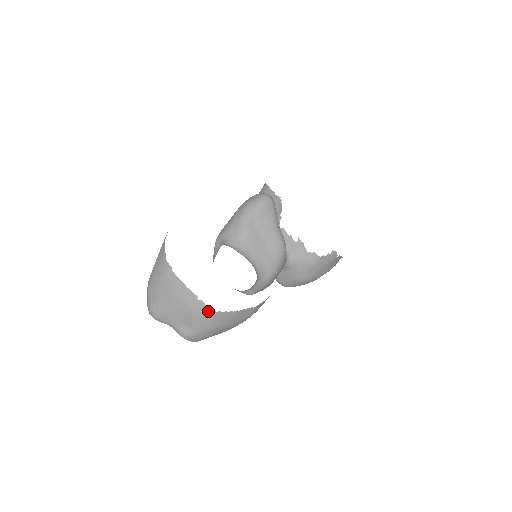
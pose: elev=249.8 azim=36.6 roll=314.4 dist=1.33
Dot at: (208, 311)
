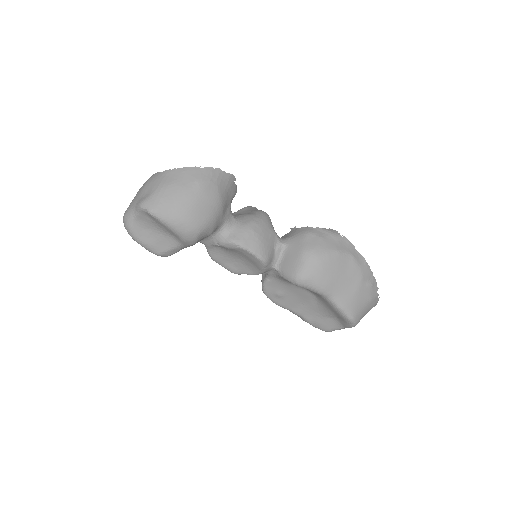
Dot at: (160, 174)
